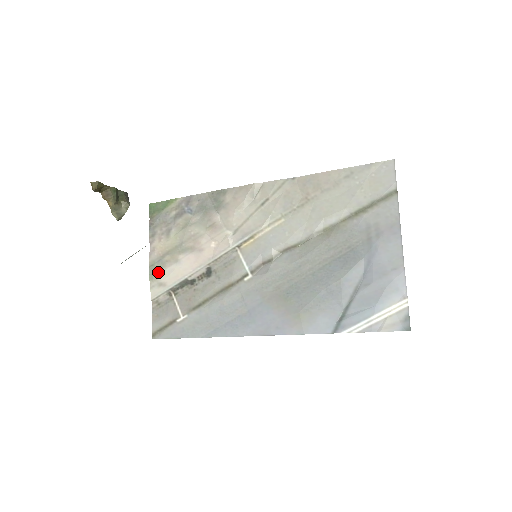
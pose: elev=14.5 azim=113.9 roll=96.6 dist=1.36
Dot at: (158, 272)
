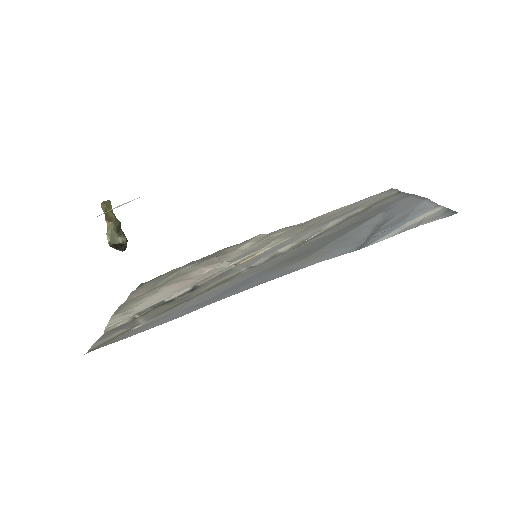
Dot at: (127, 308)
